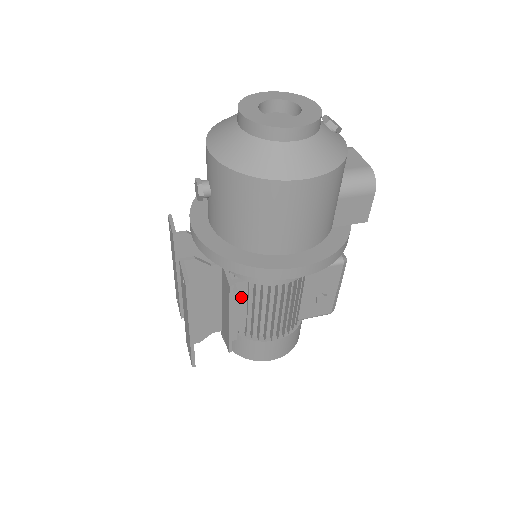
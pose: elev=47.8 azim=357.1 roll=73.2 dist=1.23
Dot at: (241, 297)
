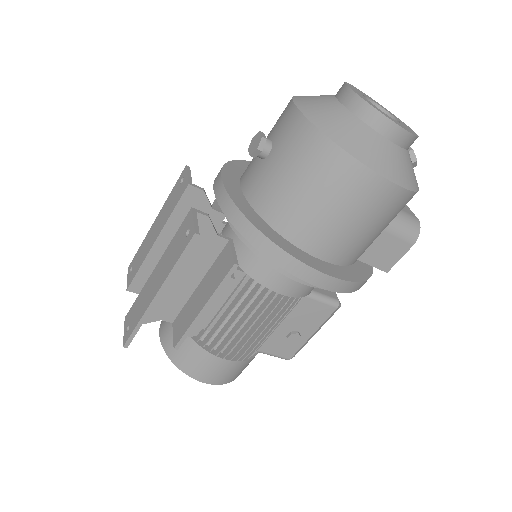
Dot at: occluded
